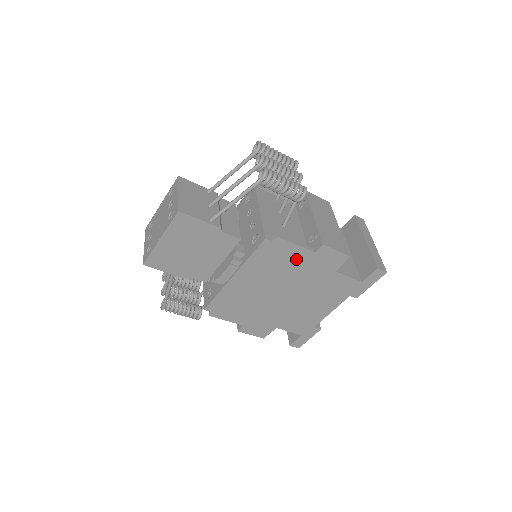
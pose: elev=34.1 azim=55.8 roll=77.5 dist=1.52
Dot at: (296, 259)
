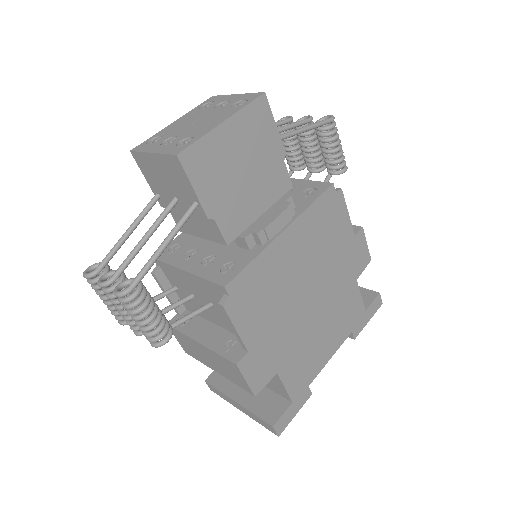
Dot at: (340, 237)
